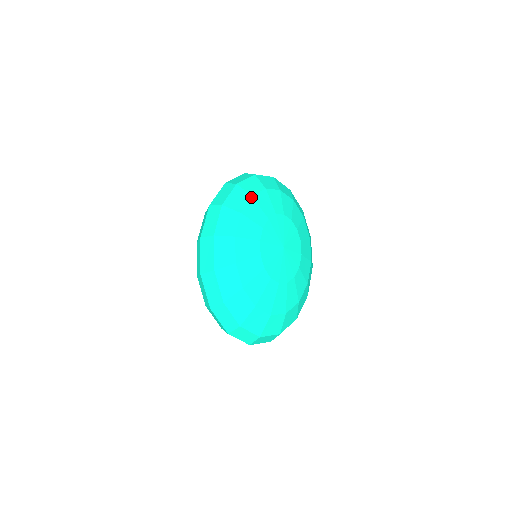
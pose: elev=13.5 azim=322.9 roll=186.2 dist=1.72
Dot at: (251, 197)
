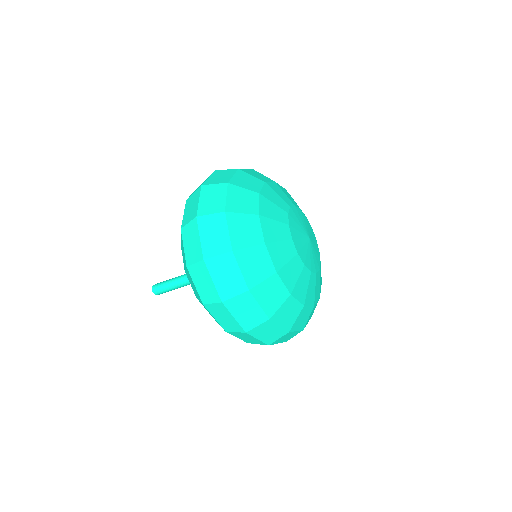
Dot at: occluded
